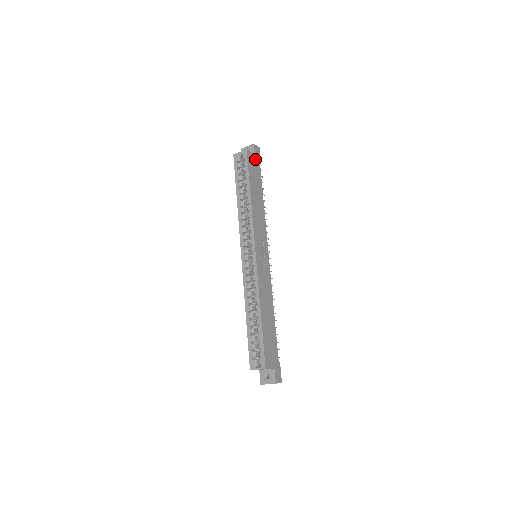
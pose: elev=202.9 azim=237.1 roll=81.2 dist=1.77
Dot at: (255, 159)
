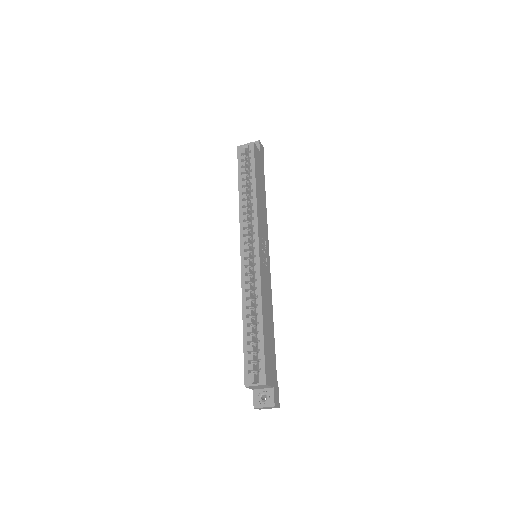
Dot at: (260, 155)
